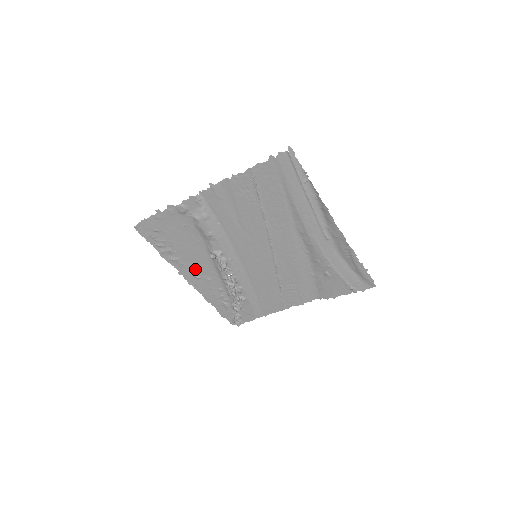
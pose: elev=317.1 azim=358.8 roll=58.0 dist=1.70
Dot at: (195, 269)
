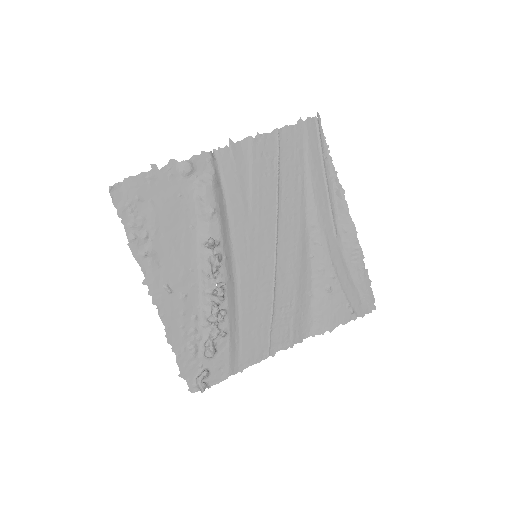
Dot at: (170, 275)
